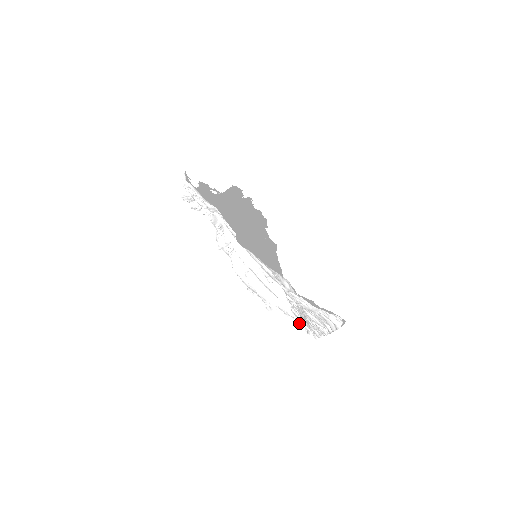
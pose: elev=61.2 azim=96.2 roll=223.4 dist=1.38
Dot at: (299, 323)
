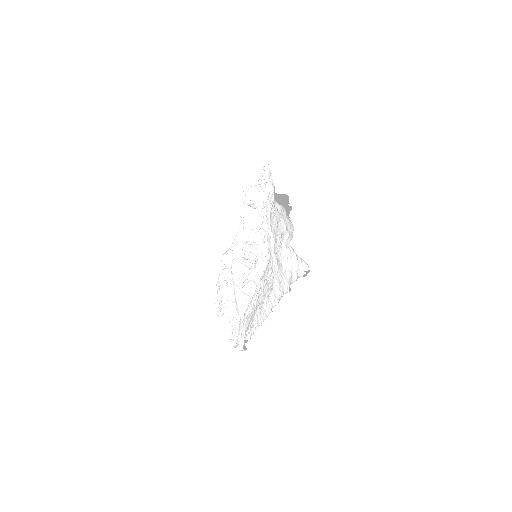
Dot at: (235, 338)
